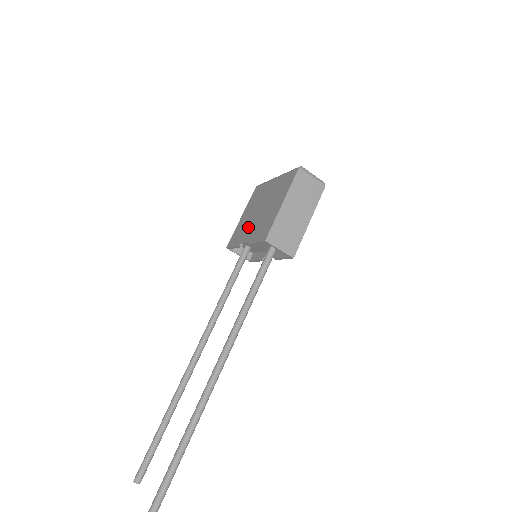
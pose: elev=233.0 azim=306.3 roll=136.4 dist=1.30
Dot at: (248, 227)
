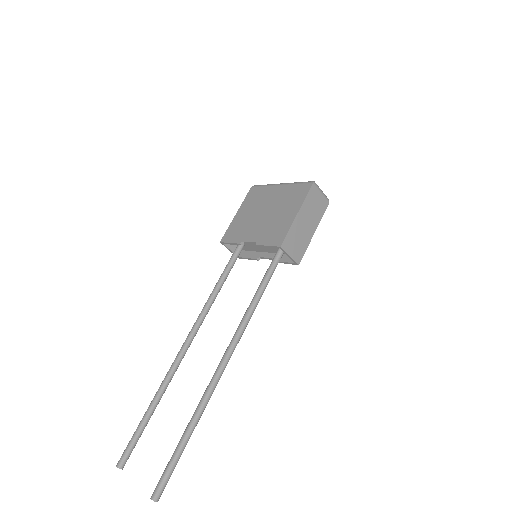
Dot at: (250, 227)
